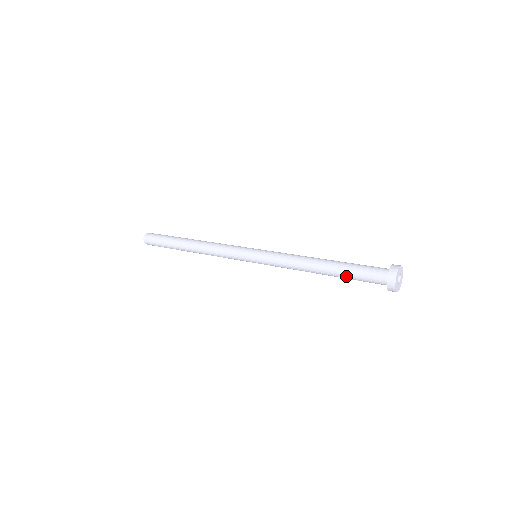
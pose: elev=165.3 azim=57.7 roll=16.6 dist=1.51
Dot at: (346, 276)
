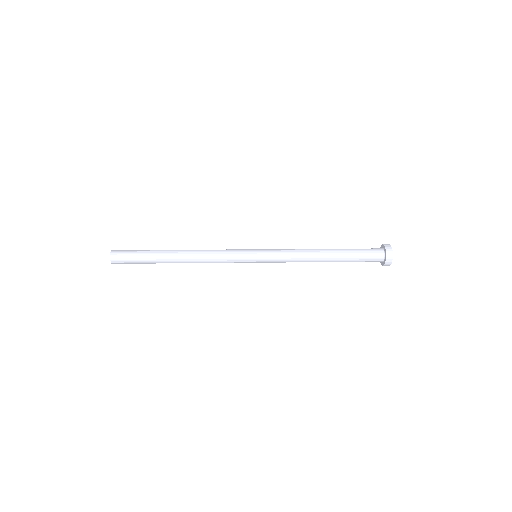
Dot at: (349, 254)
